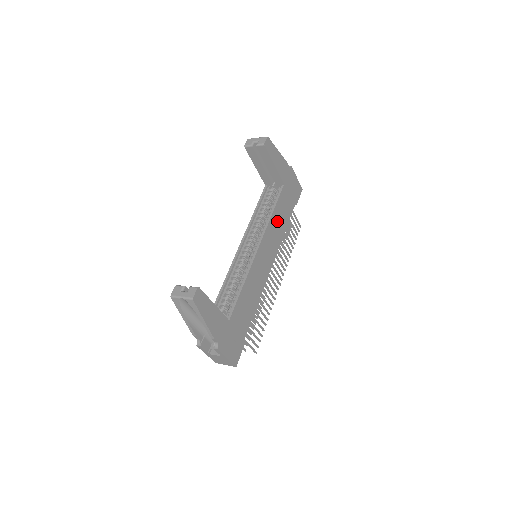
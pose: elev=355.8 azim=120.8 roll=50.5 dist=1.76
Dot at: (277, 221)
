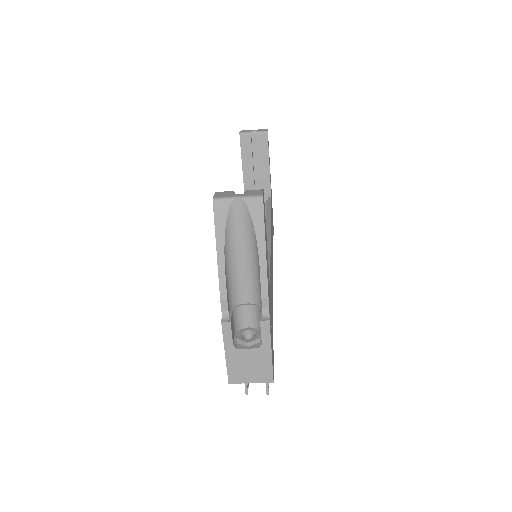
Dot at: occluded
